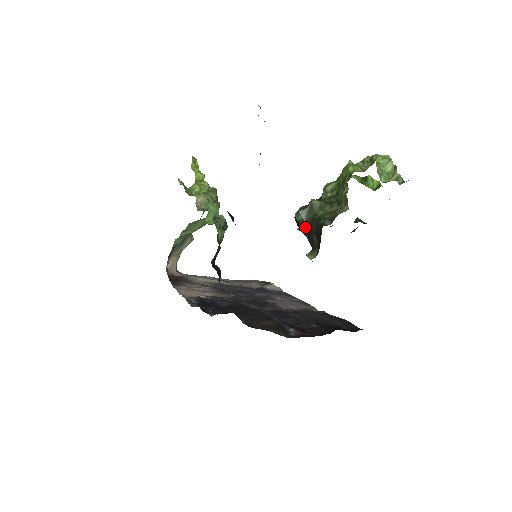
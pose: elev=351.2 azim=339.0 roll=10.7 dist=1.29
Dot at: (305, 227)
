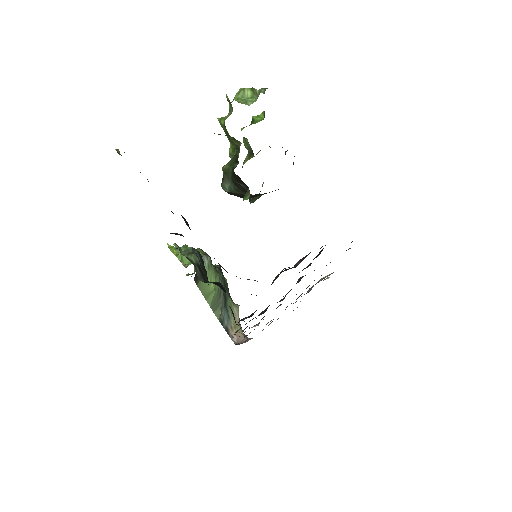
Dot at: (236, 189)
